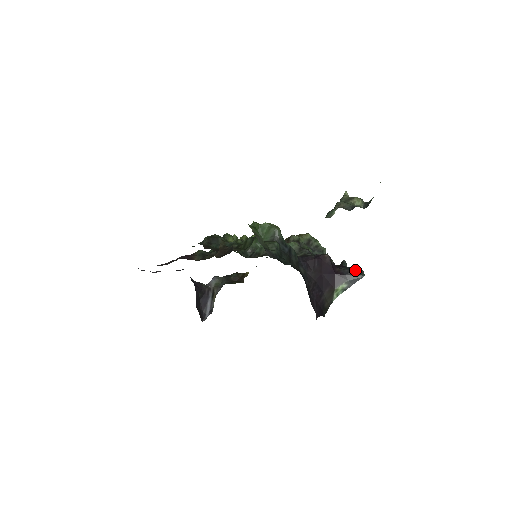
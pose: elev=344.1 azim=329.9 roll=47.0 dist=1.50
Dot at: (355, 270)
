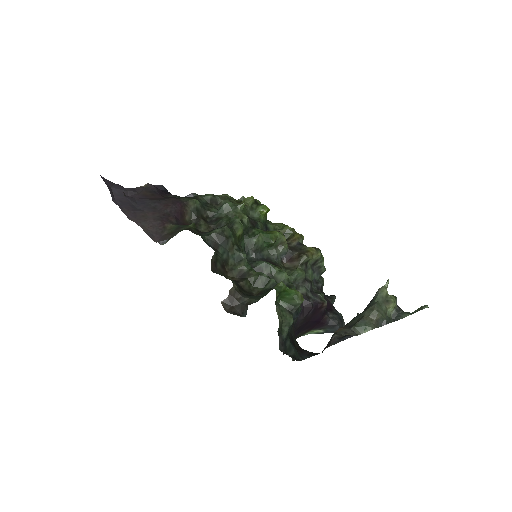
Dot at: (339, 324)
